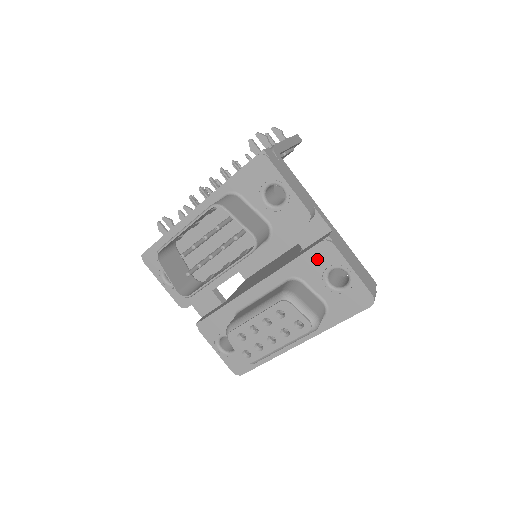
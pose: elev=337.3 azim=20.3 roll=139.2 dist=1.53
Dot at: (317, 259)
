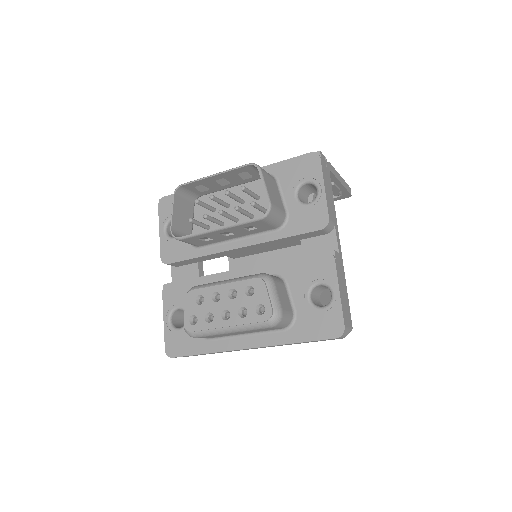
Dot at: (312, 267)
